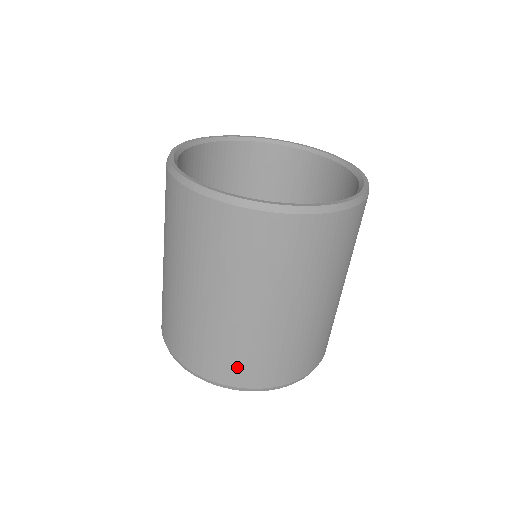
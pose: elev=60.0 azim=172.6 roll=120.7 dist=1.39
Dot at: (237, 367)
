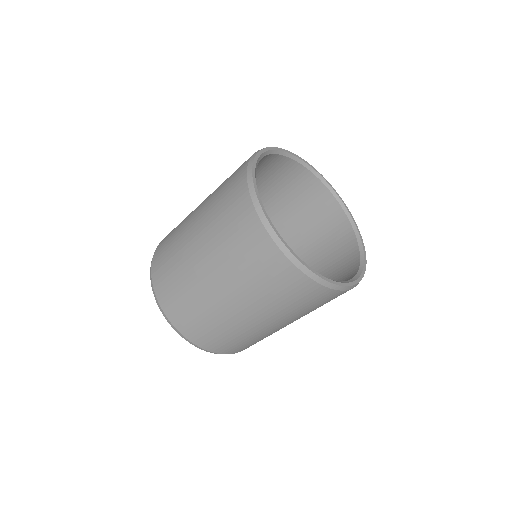
Dot at: (248, 346)
